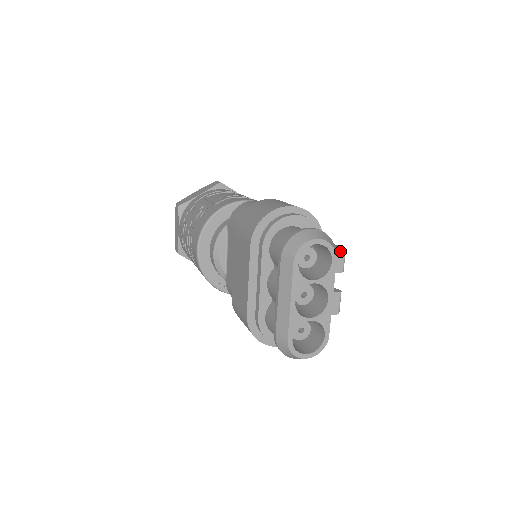
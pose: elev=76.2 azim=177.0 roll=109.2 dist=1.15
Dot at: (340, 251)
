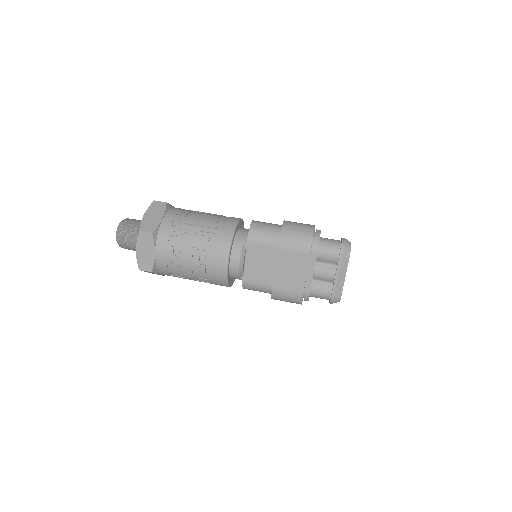
Dot at: occluded
